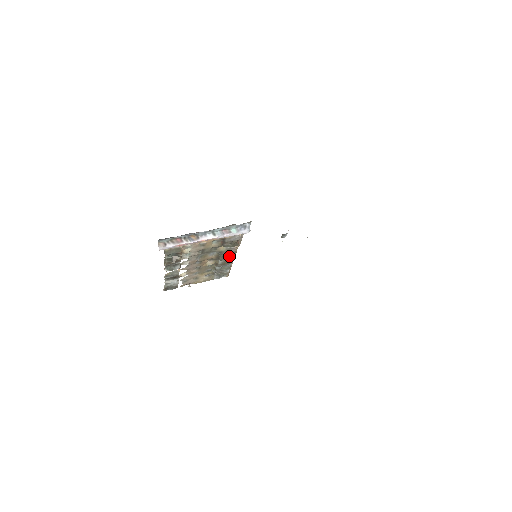
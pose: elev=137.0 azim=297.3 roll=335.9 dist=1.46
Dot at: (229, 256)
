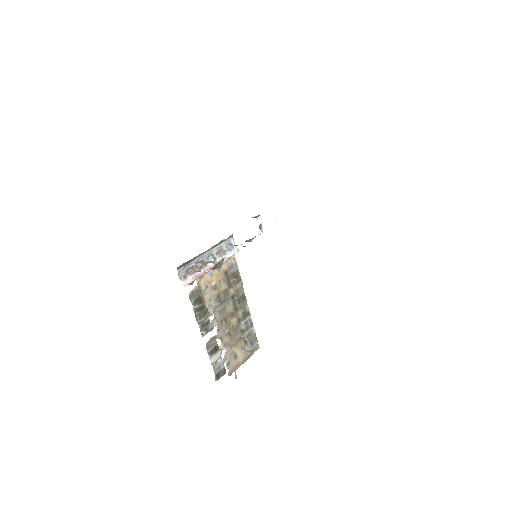
Dot at: (242, 301)
